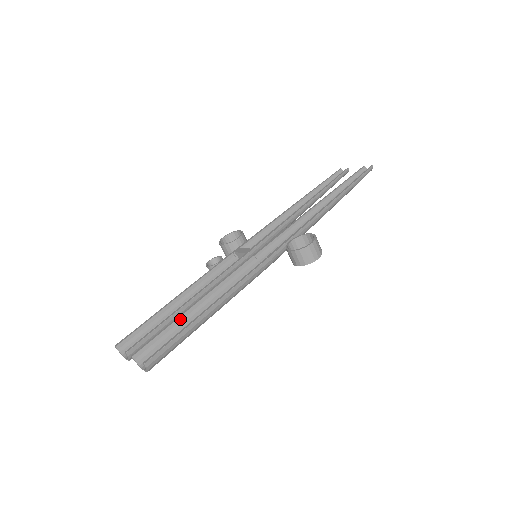
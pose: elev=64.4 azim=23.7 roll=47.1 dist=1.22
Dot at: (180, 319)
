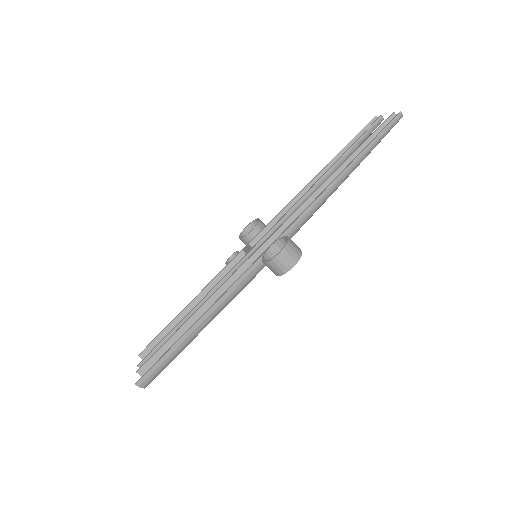
Dot at: (176, 334)
